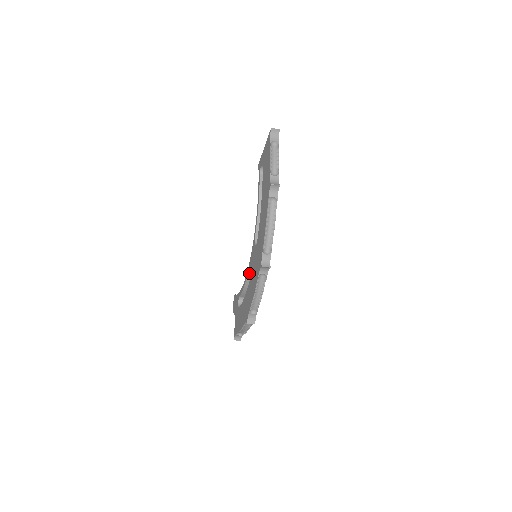
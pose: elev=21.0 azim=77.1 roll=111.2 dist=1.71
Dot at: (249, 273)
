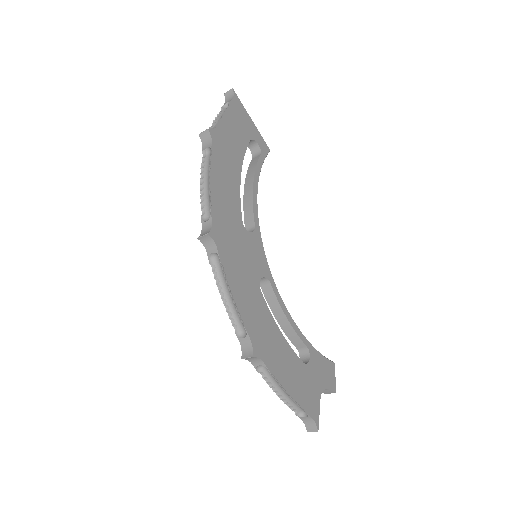
Dot at: (263, 289)
